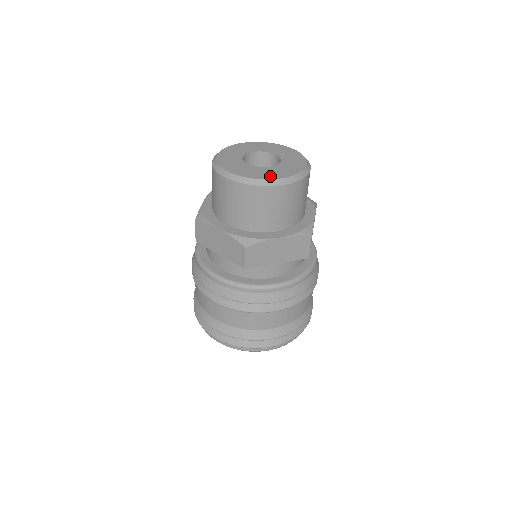
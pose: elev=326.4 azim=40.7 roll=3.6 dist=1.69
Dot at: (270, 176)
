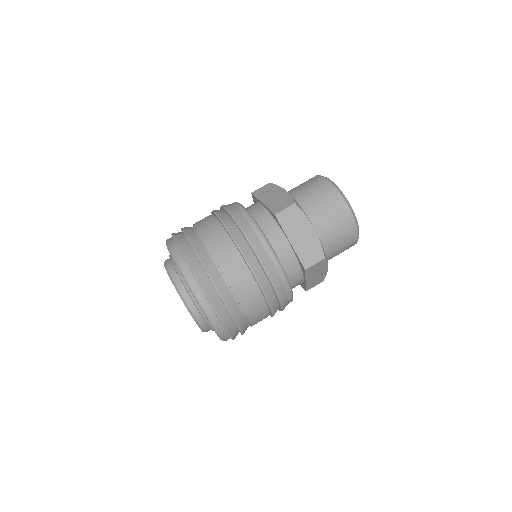
Dot at: occluded
